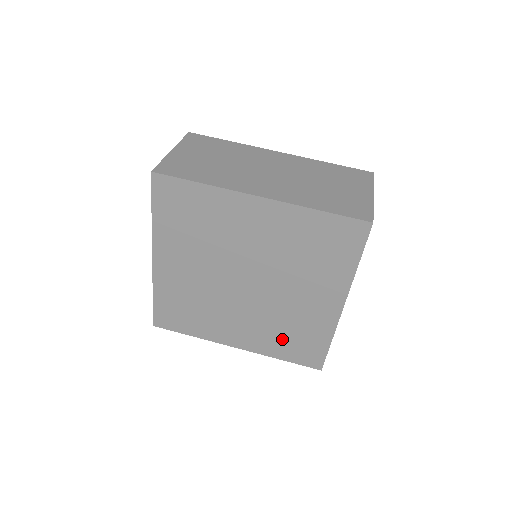
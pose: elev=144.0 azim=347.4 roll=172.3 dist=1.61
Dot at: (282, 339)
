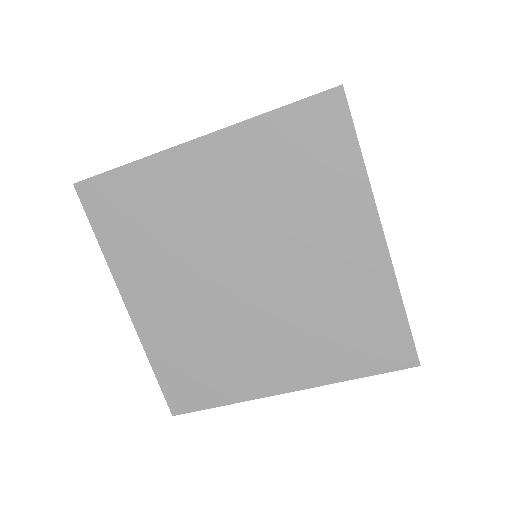
Dot at: (337, 341)
